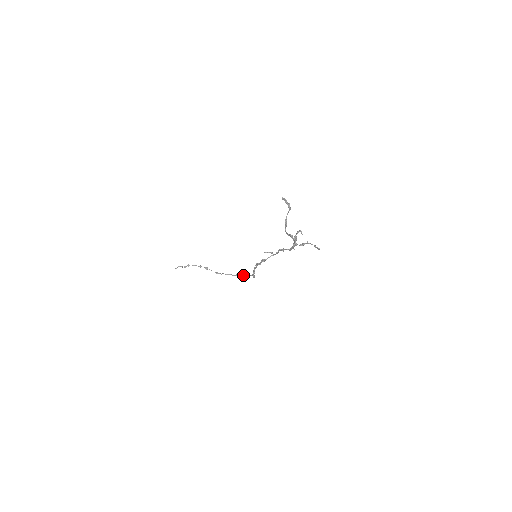
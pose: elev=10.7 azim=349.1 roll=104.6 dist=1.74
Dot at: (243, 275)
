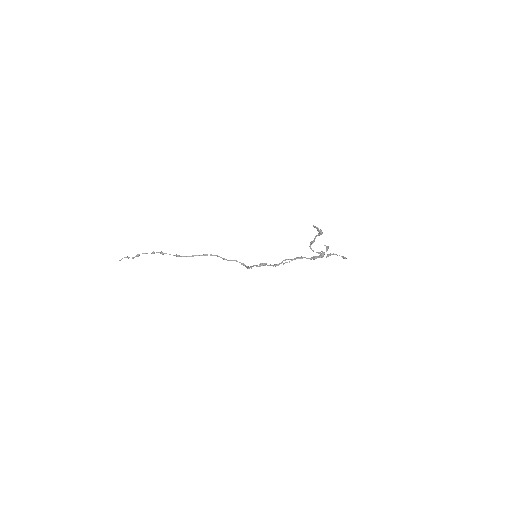
Dot at: occluded
